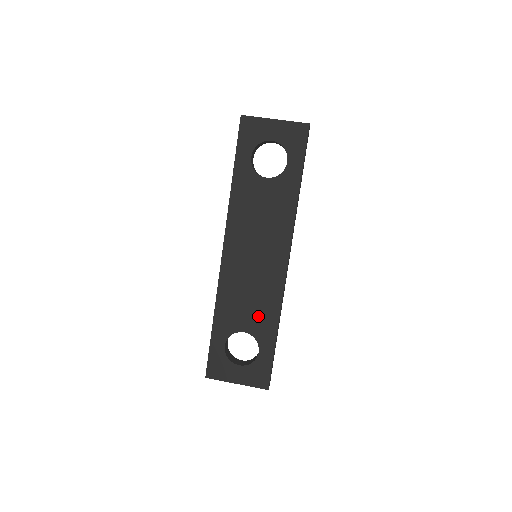
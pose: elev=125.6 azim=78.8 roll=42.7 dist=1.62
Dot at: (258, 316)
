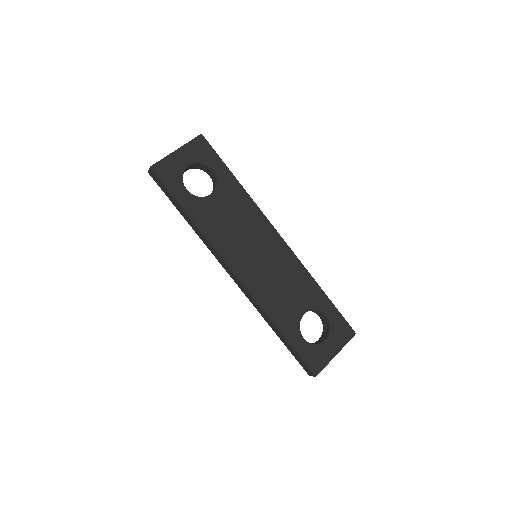
Dot at: (301, 292)
